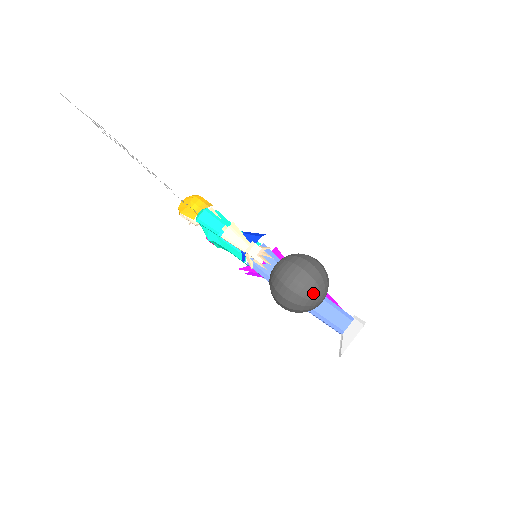
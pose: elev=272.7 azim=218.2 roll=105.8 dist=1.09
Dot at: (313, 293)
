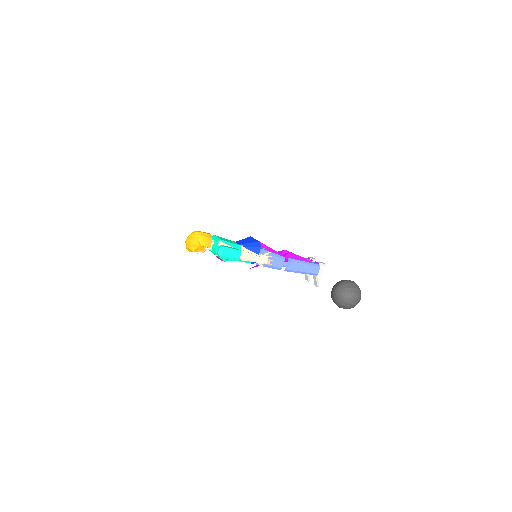
Dot at: occluded
